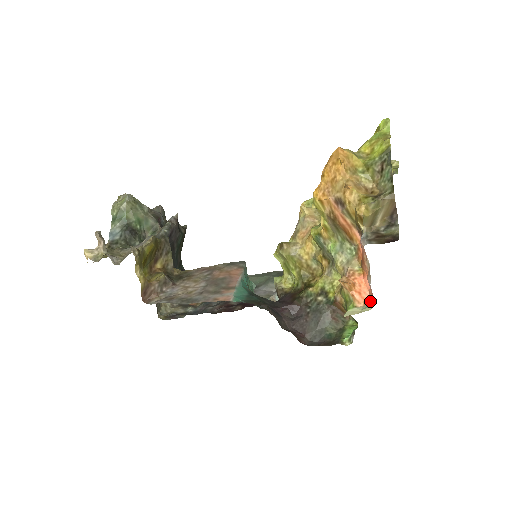
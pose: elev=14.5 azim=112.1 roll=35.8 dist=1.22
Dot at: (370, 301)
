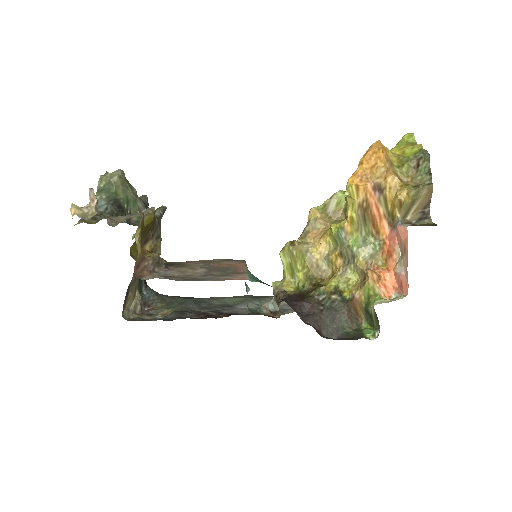
Dot at: (395, 296)
